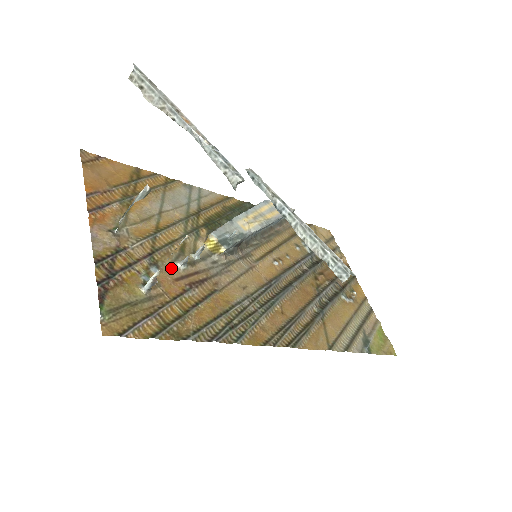
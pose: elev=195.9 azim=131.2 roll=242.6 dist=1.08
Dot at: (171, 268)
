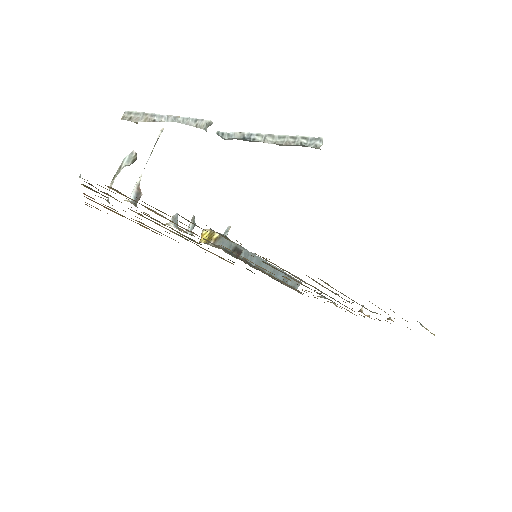
Dot at: occluded
